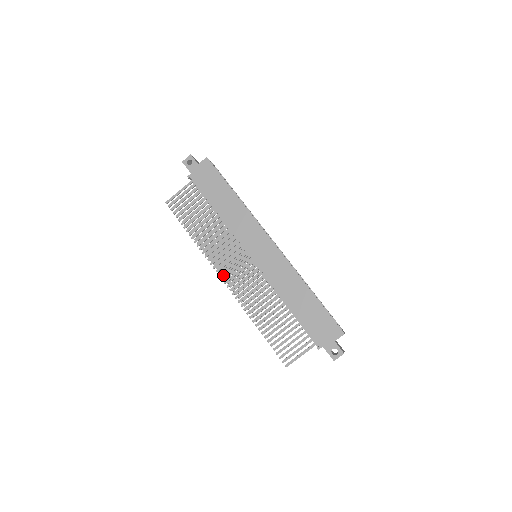
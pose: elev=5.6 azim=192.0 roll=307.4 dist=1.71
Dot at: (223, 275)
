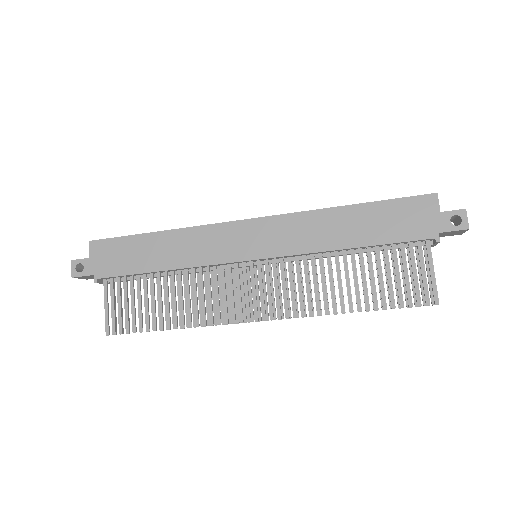
Dot at: (253, 319)
